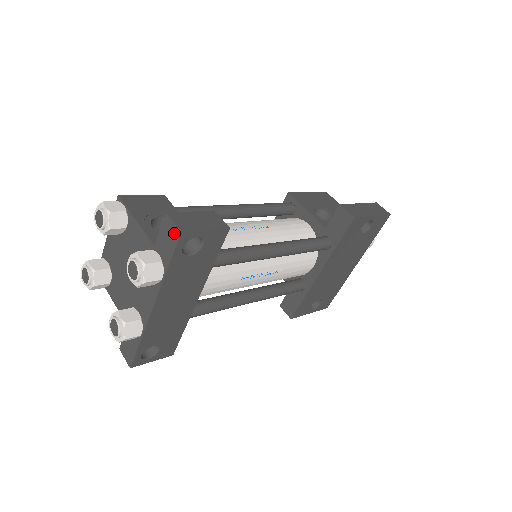
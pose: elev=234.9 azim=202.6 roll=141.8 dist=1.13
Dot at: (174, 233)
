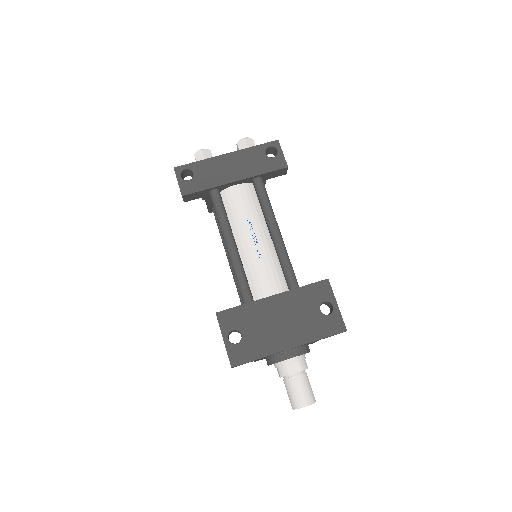
Dot at: (274, 143)
